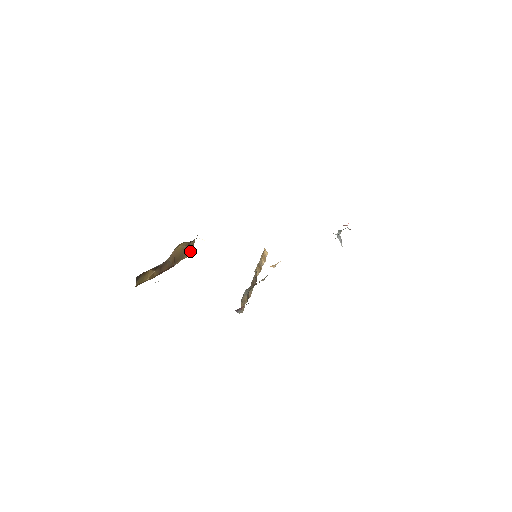
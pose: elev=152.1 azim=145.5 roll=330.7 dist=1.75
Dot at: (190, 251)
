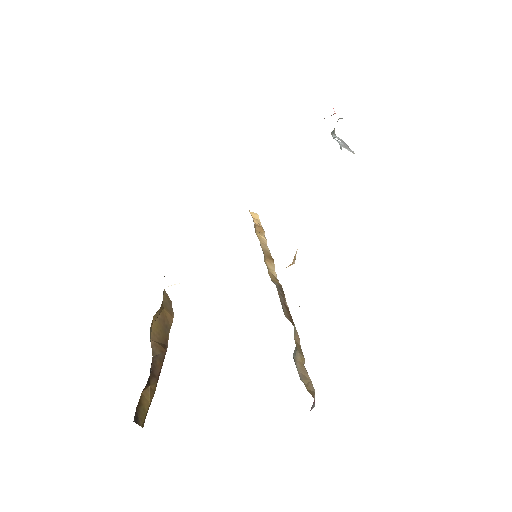
Dot at: (170, 309)
